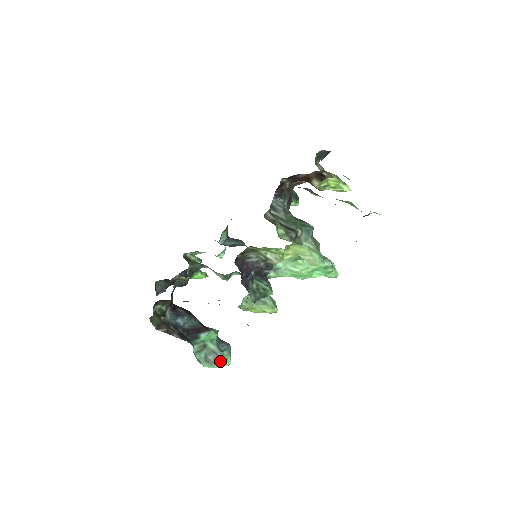
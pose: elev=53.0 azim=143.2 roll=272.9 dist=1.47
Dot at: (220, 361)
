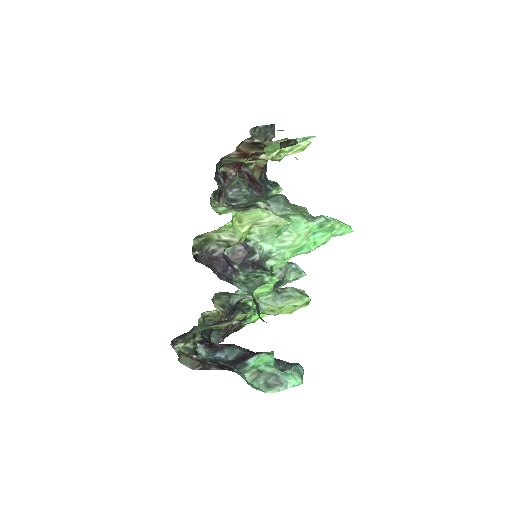
Dot at: (284, 382)
